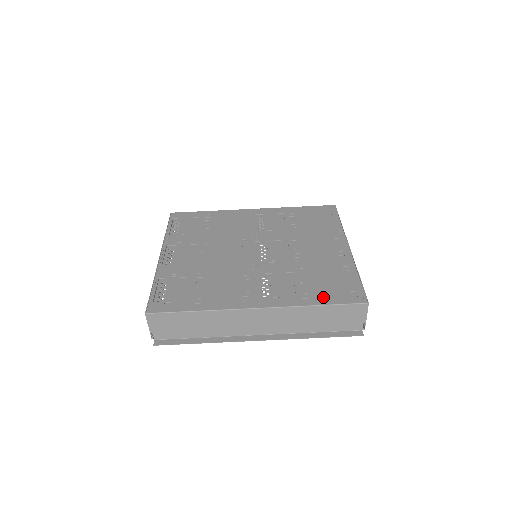
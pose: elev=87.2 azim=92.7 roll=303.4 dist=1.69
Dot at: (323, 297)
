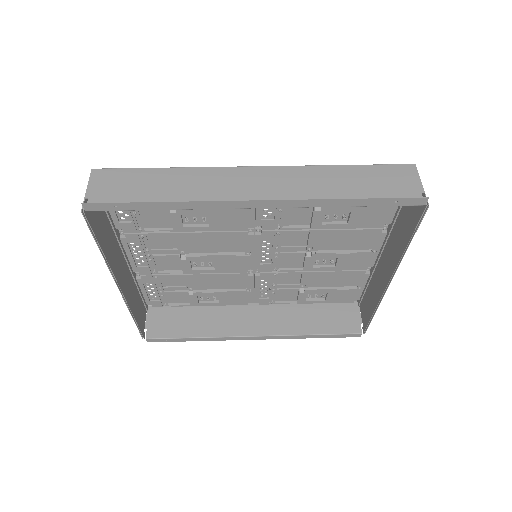
Dot at: occluded
